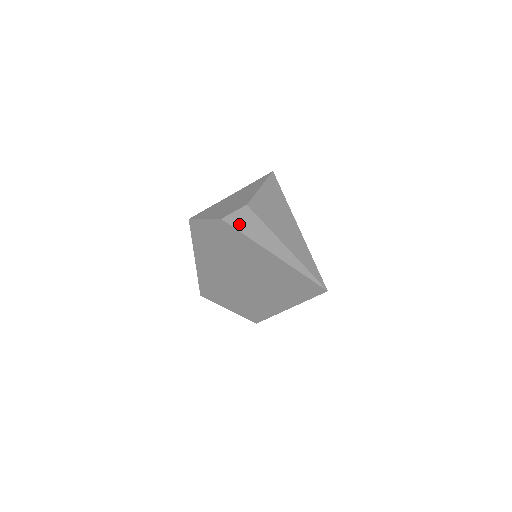
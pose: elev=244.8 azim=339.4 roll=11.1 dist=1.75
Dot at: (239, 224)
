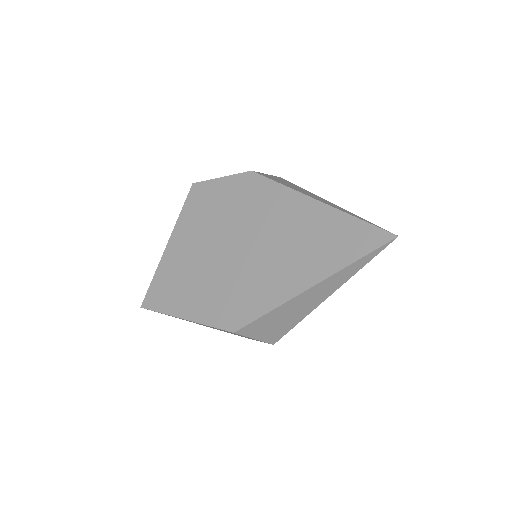
Dot at: (274, 179)
